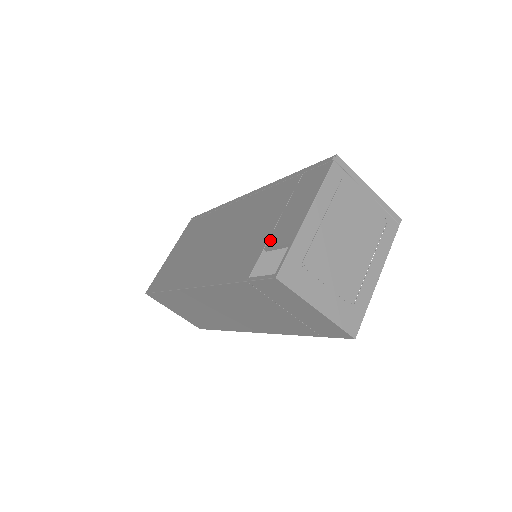
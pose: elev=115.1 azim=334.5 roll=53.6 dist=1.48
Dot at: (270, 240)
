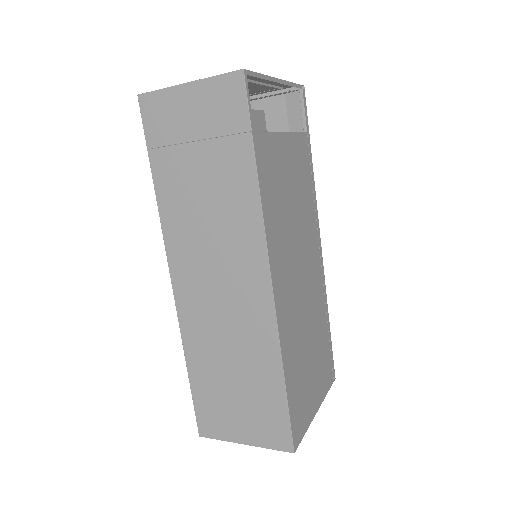
Dot at: occluded
